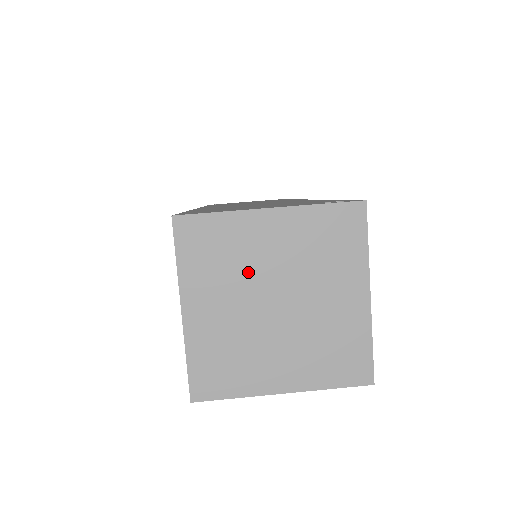
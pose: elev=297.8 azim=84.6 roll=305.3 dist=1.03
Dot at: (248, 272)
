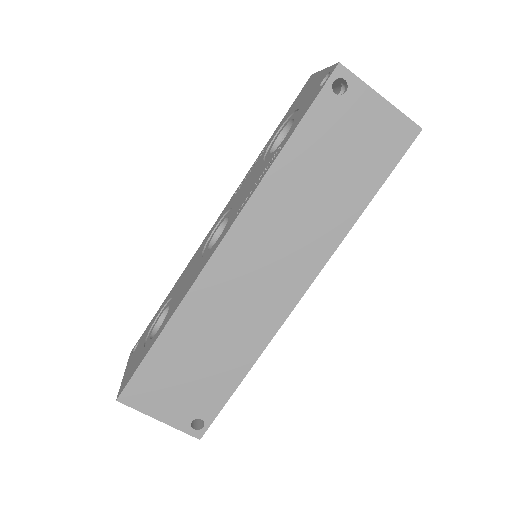
Dot at: occluded
